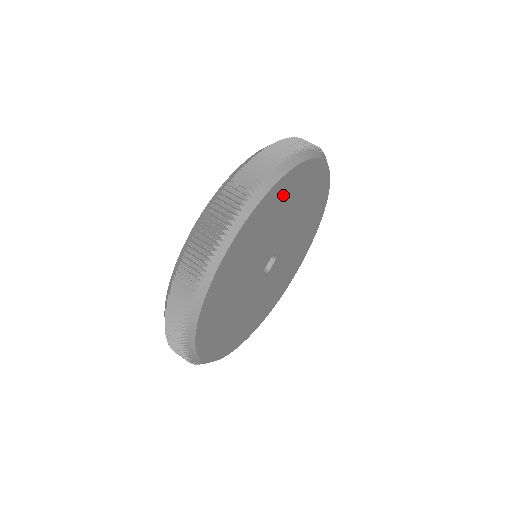
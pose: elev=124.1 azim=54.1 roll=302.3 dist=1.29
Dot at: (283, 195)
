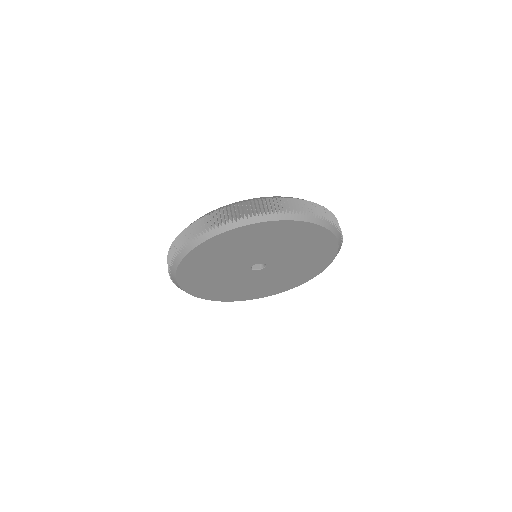
Dot at: (317, 242)
